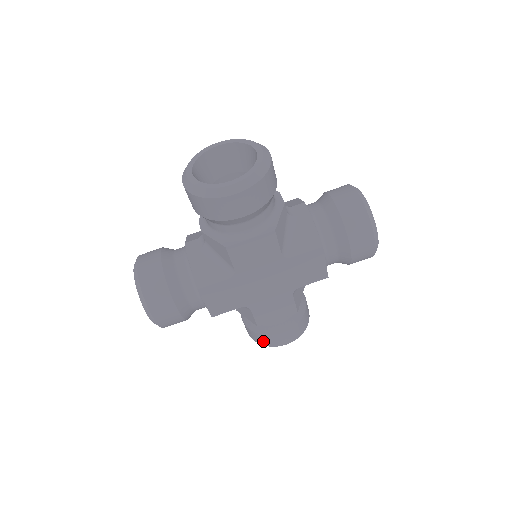
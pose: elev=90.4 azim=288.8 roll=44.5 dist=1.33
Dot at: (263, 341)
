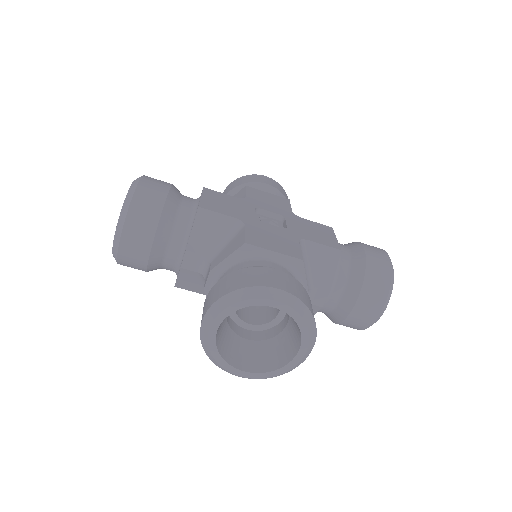
Dot at: occluded
